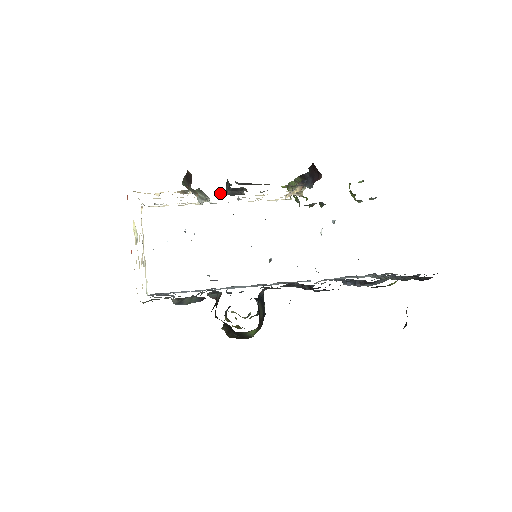
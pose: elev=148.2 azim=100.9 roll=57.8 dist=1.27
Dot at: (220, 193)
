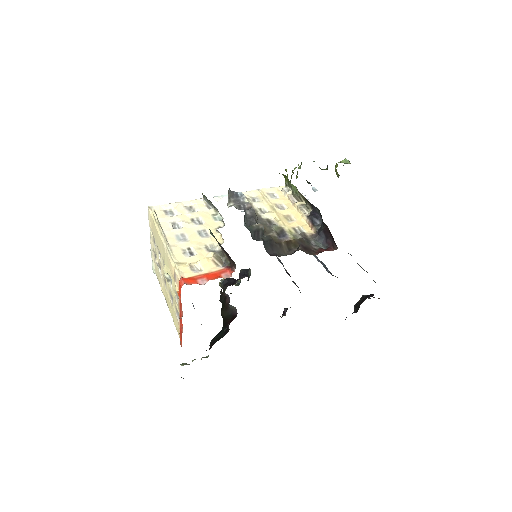
Dot at: (228, 197)
